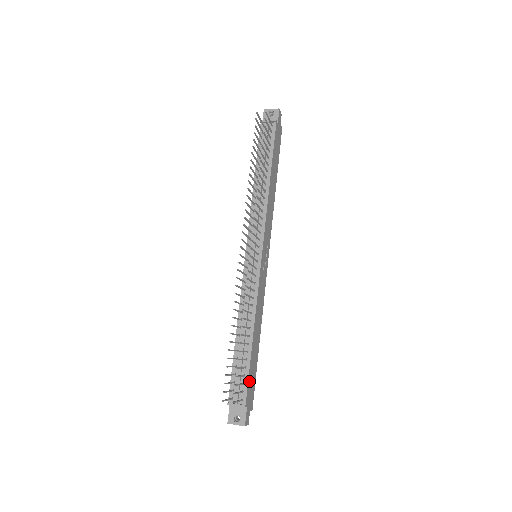
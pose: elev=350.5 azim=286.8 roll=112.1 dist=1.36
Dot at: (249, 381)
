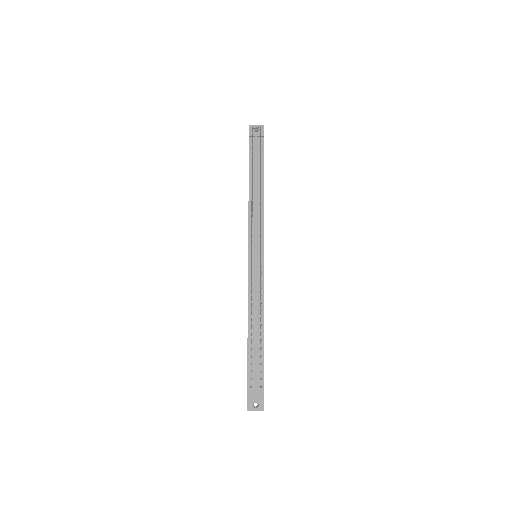
Dot at: occluded
